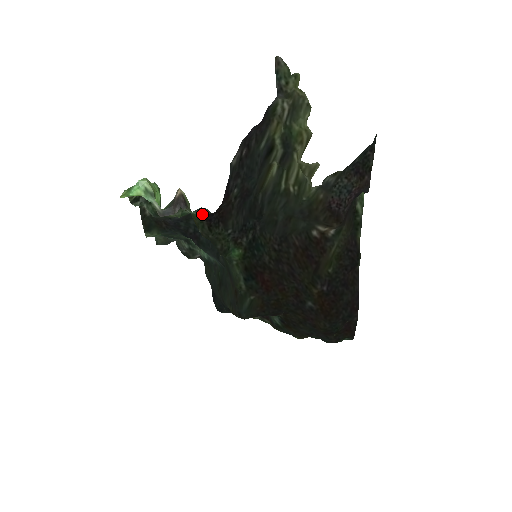
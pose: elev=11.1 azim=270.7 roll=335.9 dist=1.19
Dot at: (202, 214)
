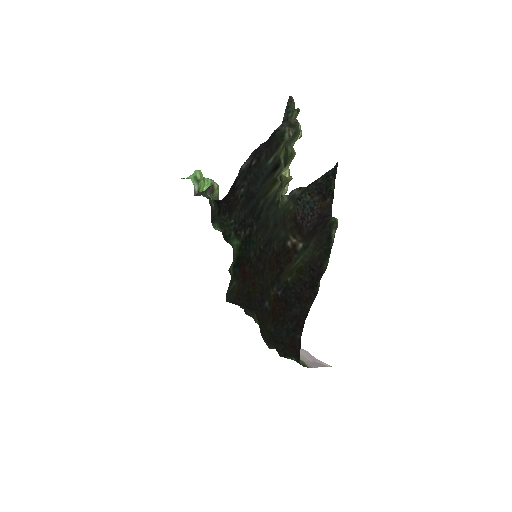
Dot at: occluded
